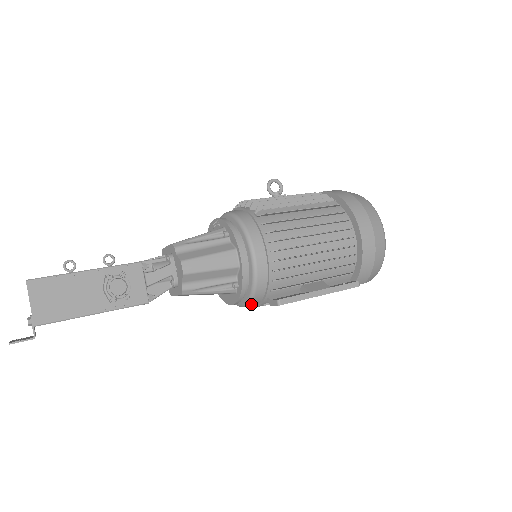
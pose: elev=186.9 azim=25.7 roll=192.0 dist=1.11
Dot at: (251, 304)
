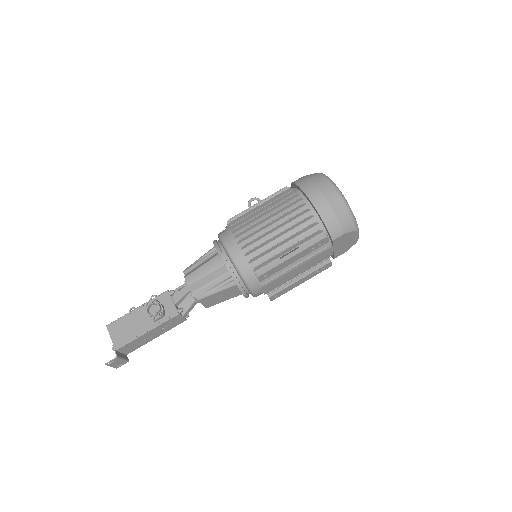
Dot at: (253, 288)
